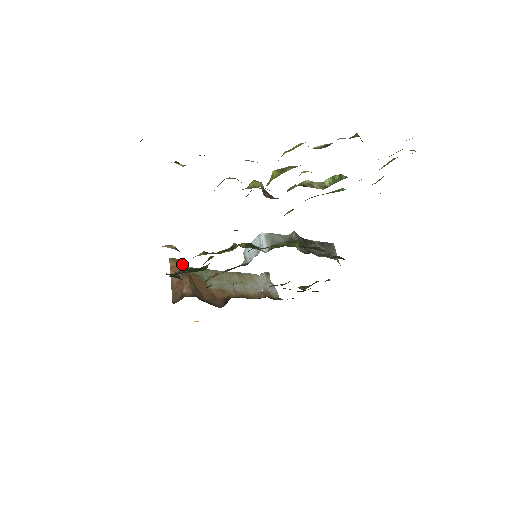
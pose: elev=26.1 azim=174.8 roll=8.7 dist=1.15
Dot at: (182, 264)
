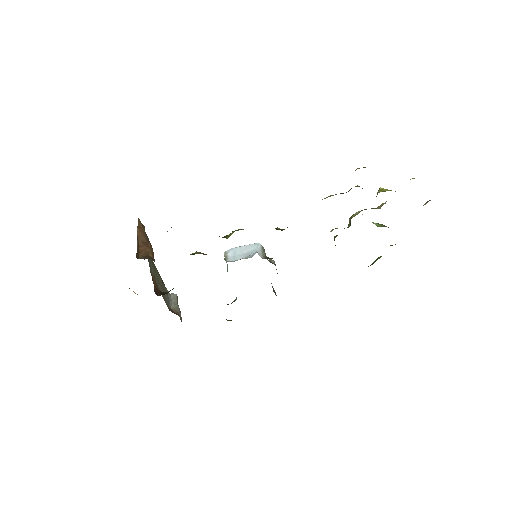
Dot at: occluded
